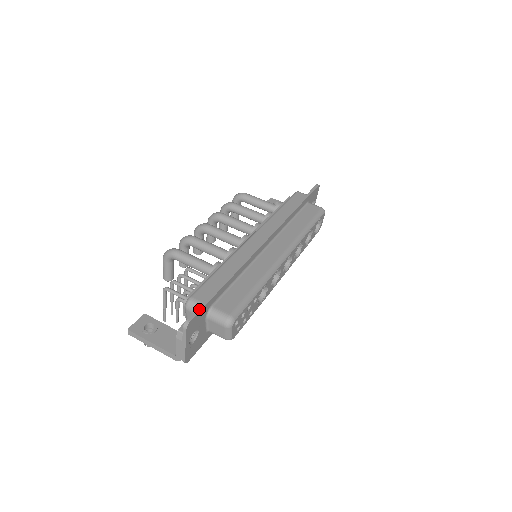
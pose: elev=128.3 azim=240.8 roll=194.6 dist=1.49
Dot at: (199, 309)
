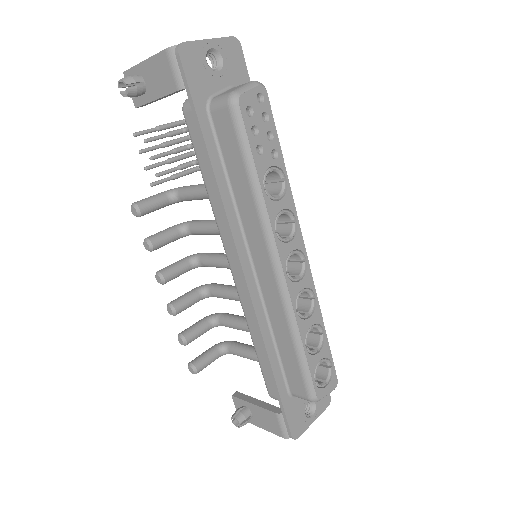
Dot at: (246, 69)
